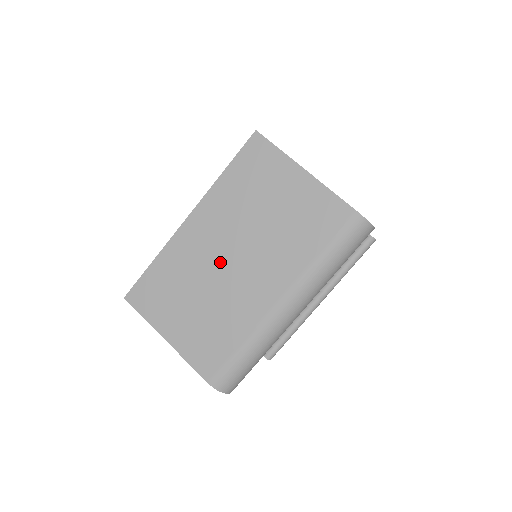
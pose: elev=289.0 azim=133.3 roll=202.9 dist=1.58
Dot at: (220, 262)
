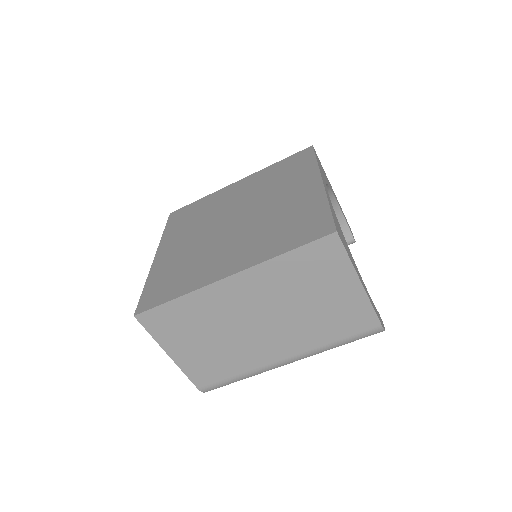
Dot at: (246, 321)
